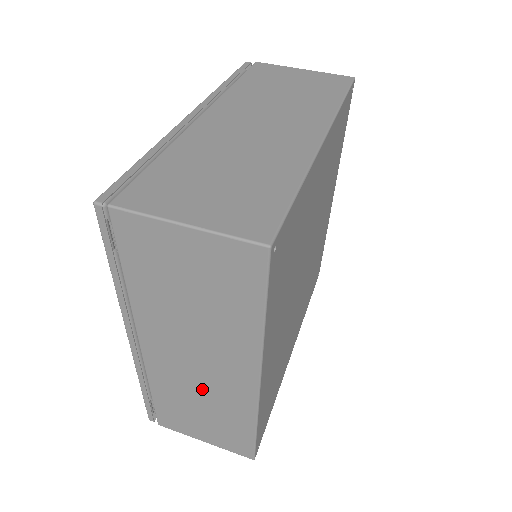
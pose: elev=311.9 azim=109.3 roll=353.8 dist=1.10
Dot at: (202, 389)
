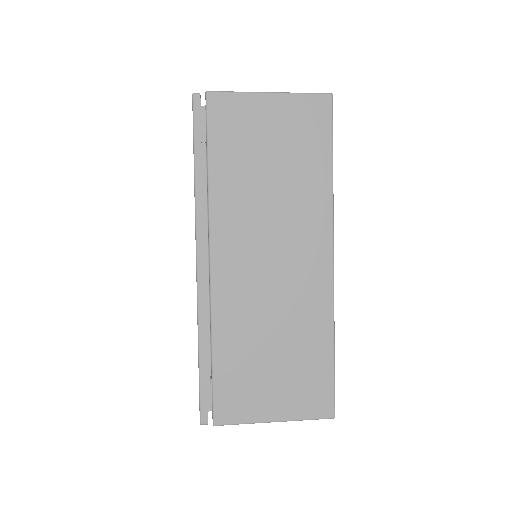
Dot at: (276, 305)
